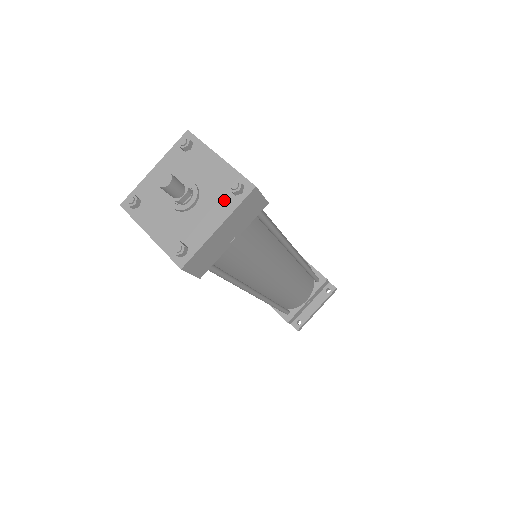
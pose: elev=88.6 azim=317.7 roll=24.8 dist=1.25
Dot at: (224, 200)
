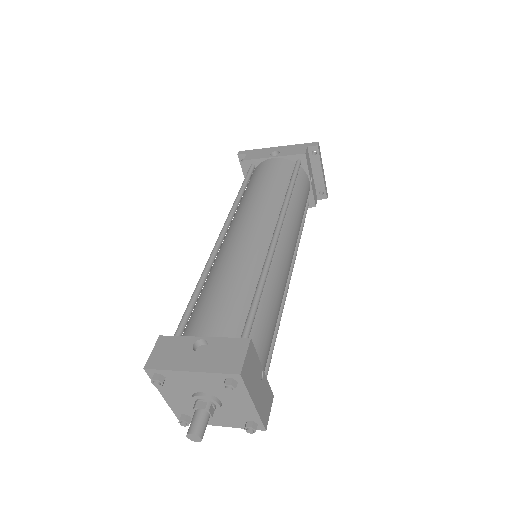
Dot at: occluded
